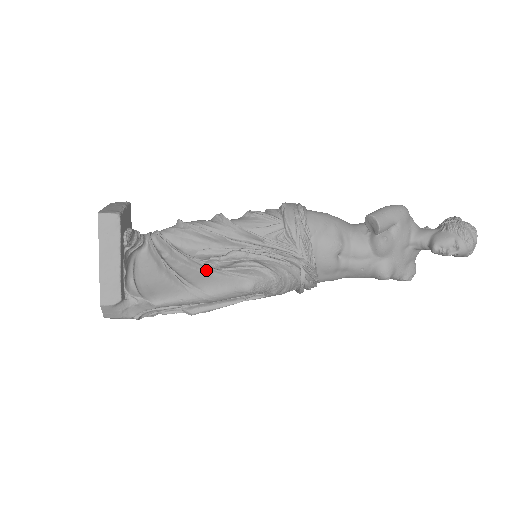
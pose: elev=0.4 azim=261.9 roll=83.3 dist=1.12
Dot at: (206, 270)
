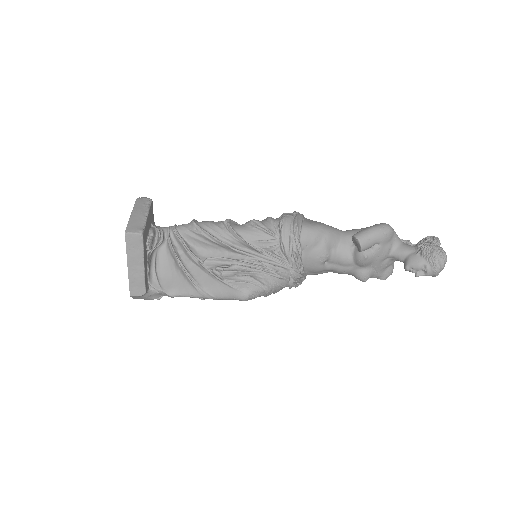
Dot at: (212, 276)
